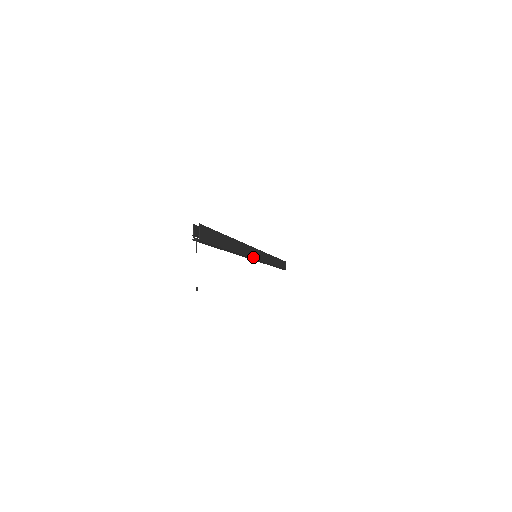
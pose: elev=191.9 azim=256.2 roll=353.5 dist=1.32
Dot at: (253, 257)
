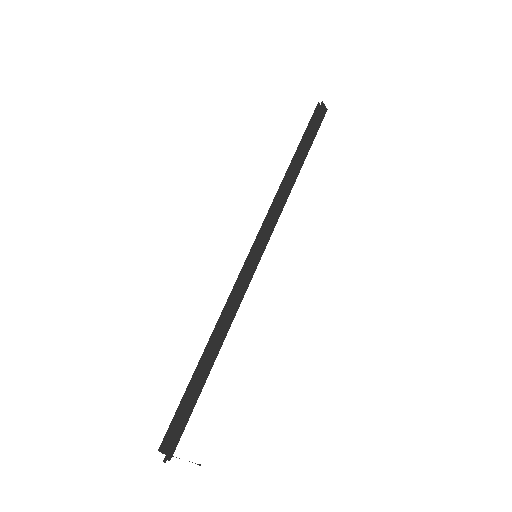
Dot at: (250, 279)
